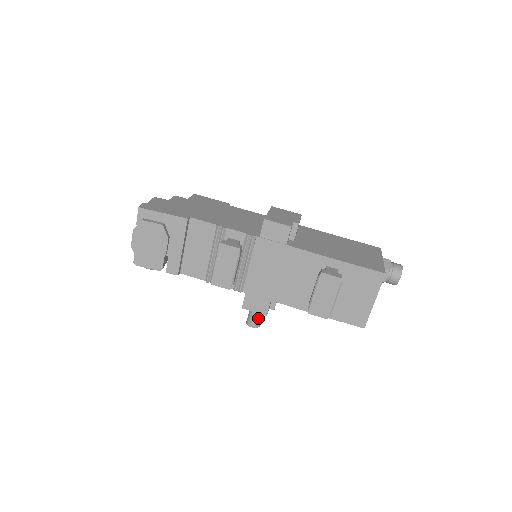
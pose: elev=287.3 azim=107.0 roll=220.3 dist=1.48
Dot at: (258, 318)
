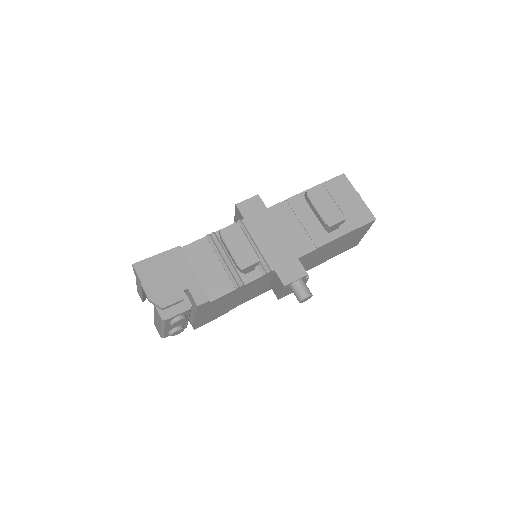
Dot at: (304, 285)
